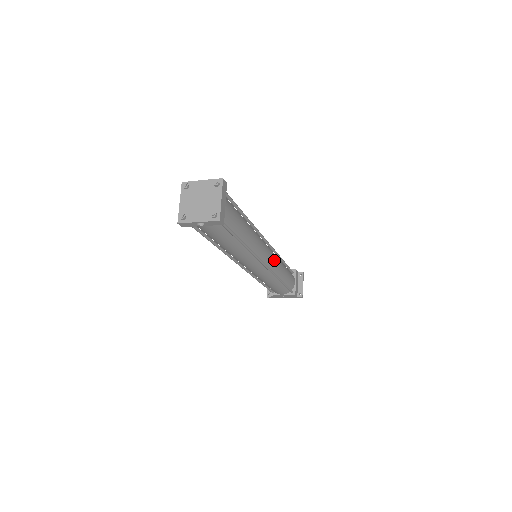
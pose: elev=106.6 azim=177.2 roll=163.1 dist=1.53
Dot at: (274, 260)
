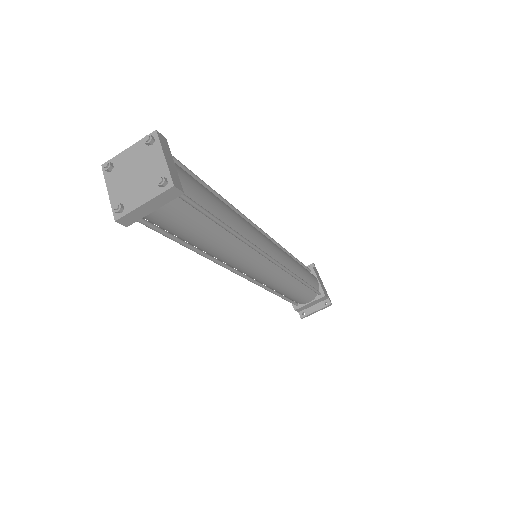
Dot at: (269, 279)
